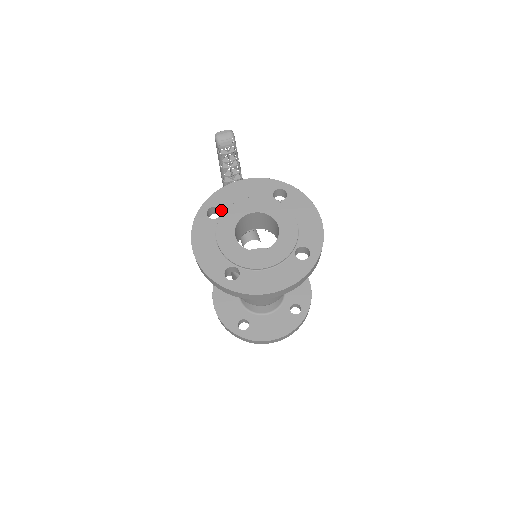
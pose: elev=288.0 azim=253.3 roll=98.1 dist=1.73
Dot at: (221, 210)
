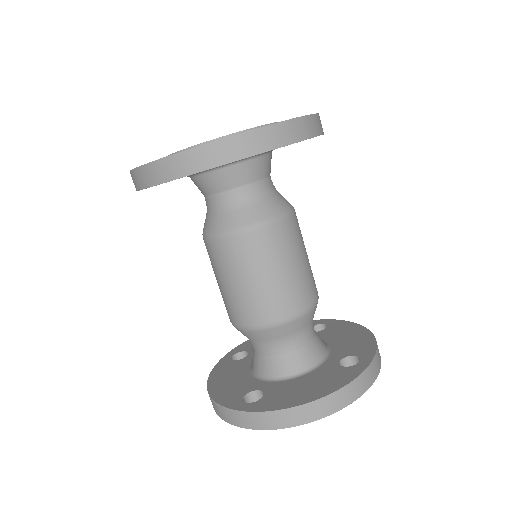
Dot at: occluded
